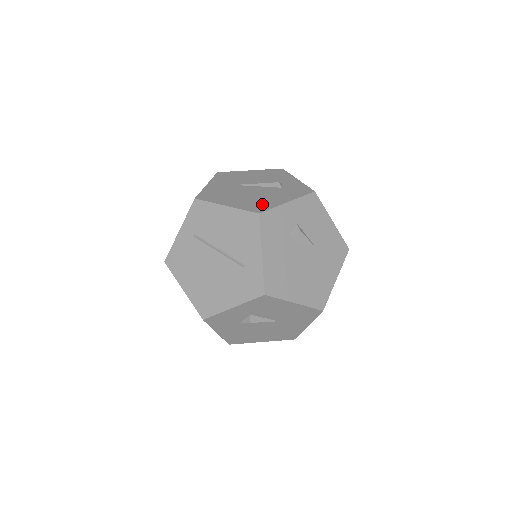
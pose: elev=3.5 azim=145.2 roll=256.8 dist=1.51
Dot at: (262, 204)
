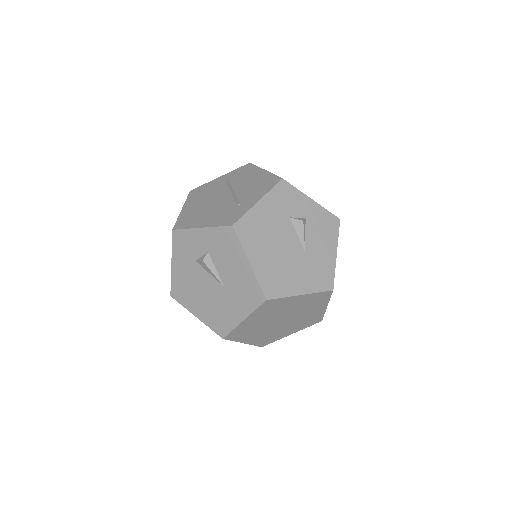
Dot at: occluded
